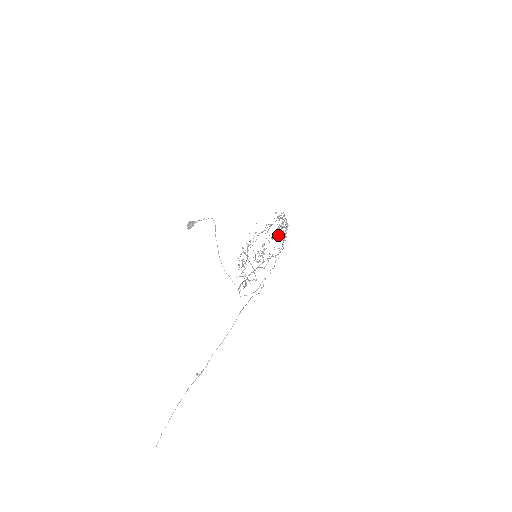
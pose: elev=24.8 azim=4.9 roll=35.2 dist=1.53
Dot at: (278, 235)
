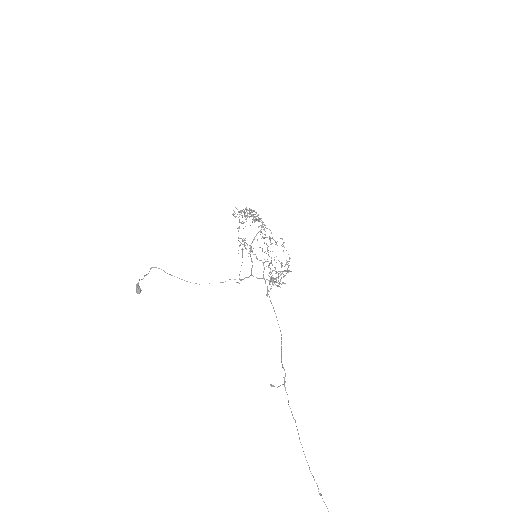
Dot at: (239, 220)
